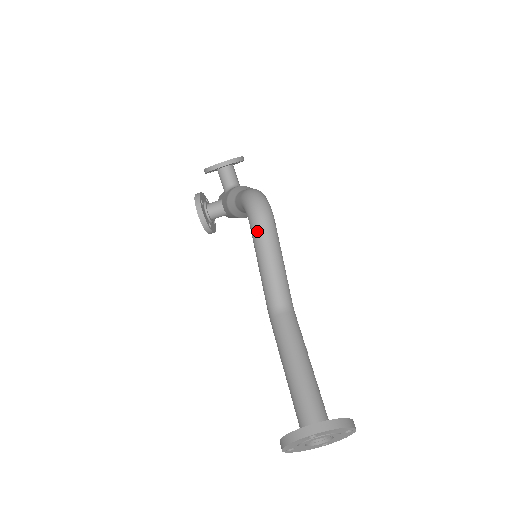
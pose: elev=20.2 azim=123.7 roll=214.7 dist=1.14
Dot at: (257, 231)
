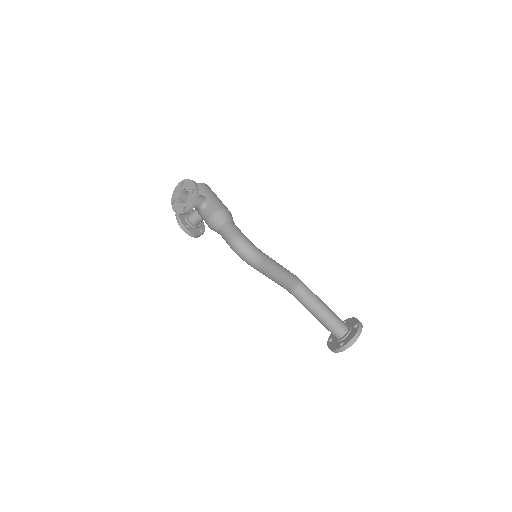
Dot at: (258, 270)
